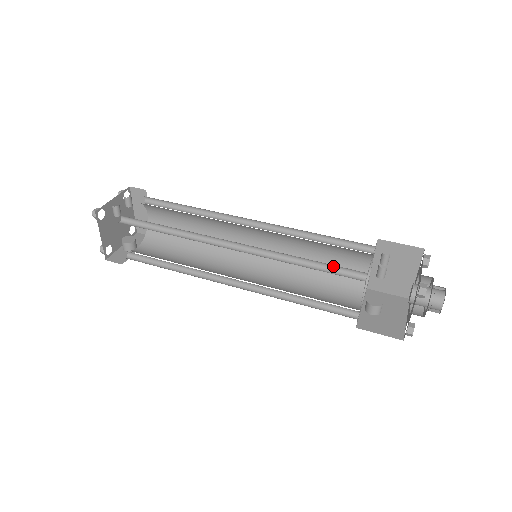
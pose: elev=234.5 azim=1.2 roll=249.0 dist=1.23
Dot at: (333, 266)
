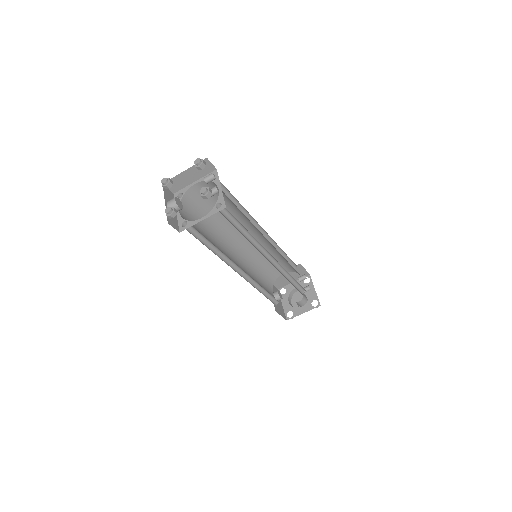
Dot at: (297, 283)
